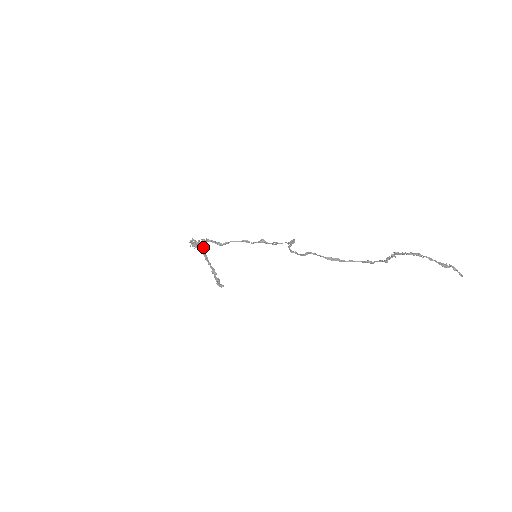
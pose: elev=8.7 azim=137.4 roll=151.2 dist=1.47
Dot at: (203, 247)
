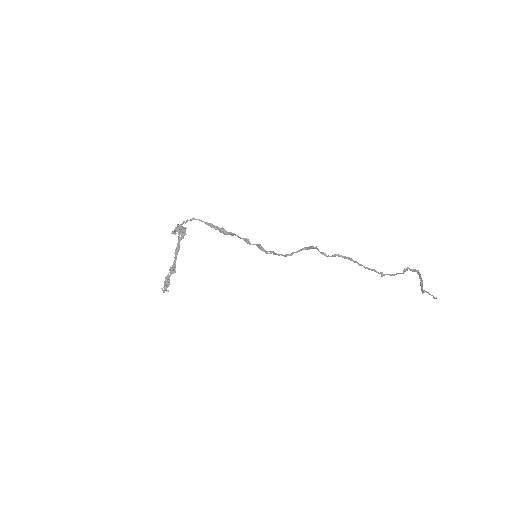
Dot at: occluded
